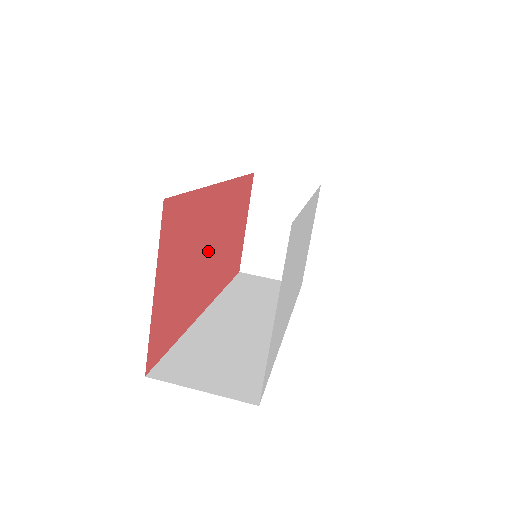
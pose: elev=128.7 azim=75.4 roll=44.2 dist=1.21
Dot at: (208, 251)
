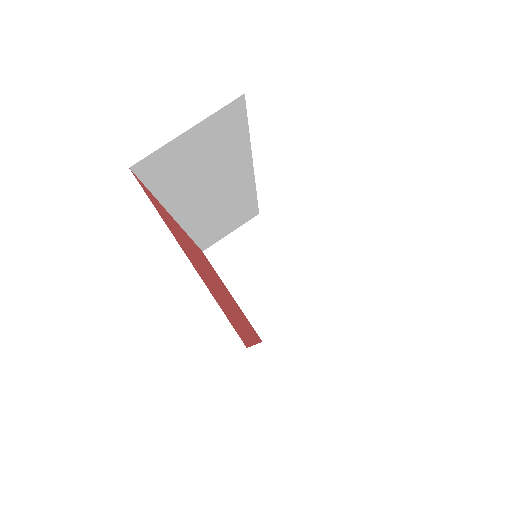
Dot at: (213, 279)
